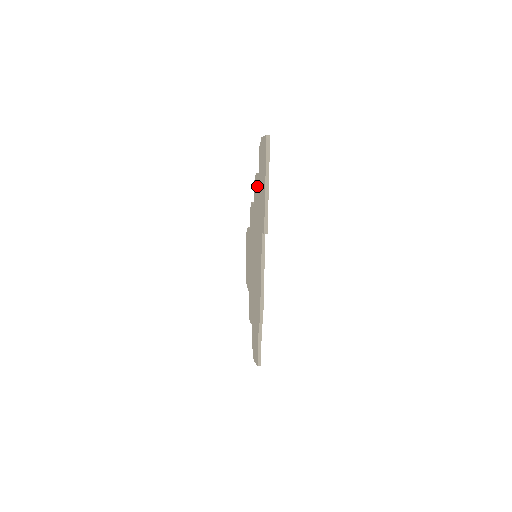
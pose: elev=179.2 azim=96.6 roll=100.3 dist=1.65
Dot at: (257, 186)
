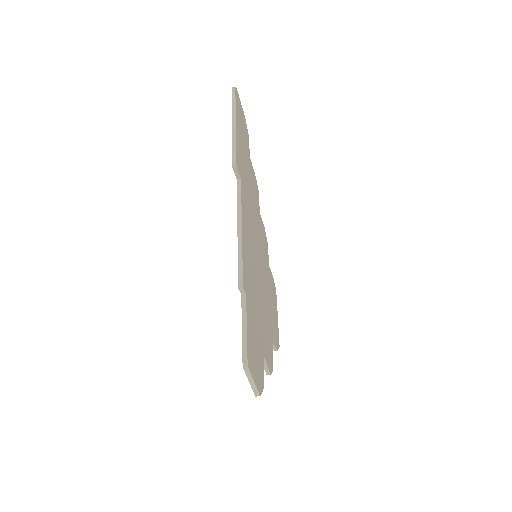
Dot at: occluded
